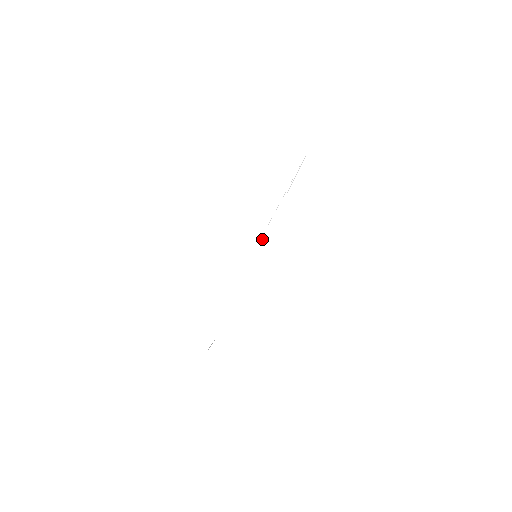
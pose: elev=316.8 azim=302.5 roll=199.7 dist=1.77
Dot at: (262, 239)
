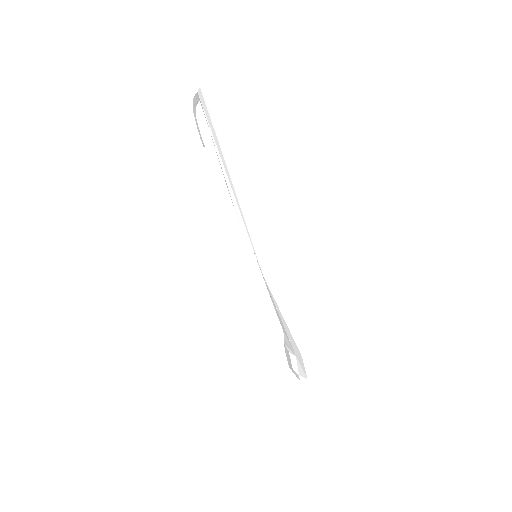
Dot at: (246, 234)
